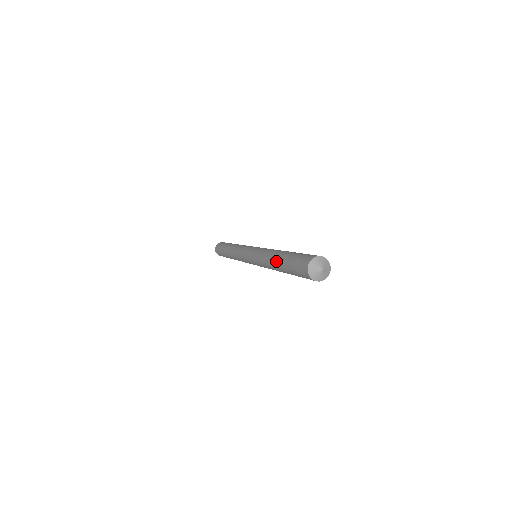
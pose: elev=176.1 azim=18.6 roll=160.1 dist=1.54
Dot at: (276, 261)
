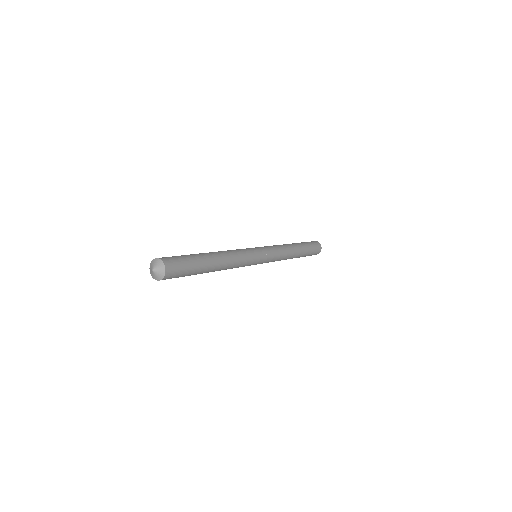
Dot at: occluded
